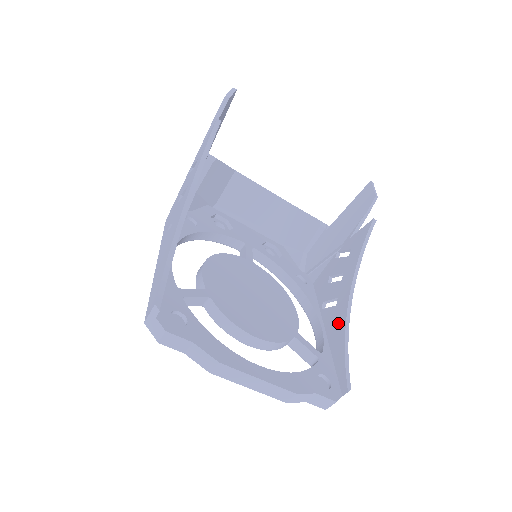
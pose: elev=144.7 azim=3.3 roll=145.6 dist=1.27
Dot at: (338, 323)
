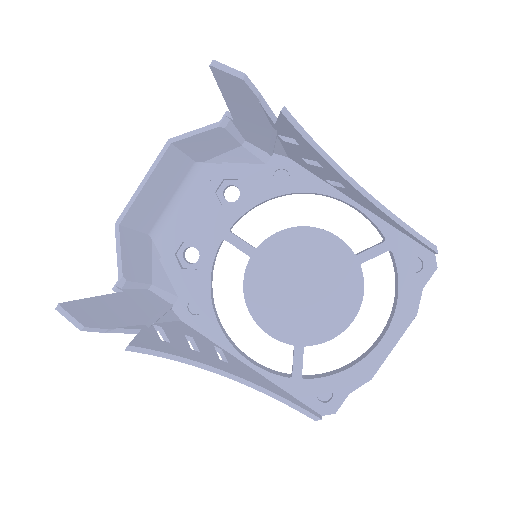
Dot at: (368, 205)
